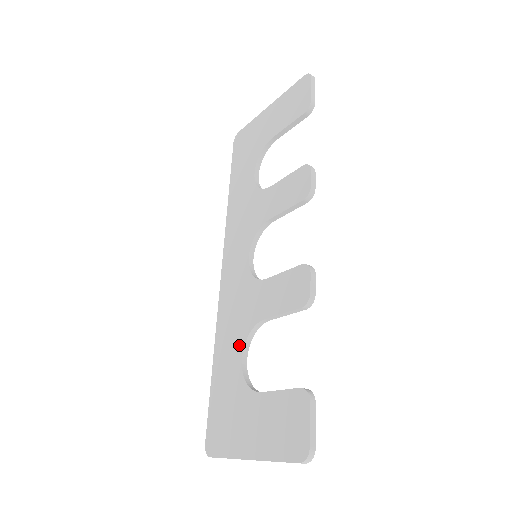
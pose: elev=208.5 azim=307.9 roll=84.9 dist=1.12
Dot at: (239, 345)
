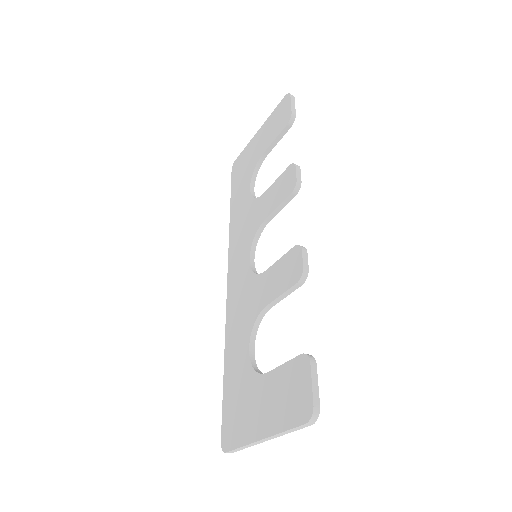
Dot at: (246, 338)
